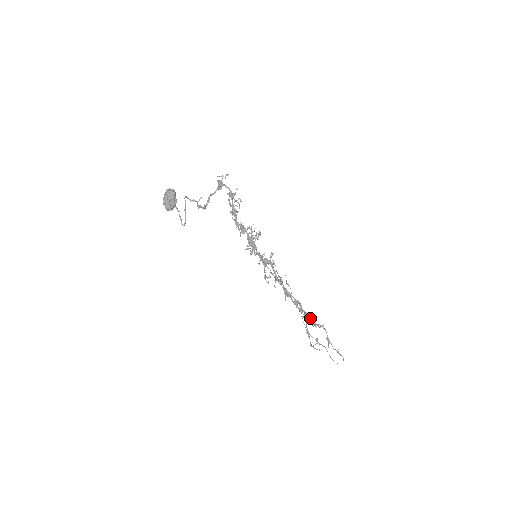
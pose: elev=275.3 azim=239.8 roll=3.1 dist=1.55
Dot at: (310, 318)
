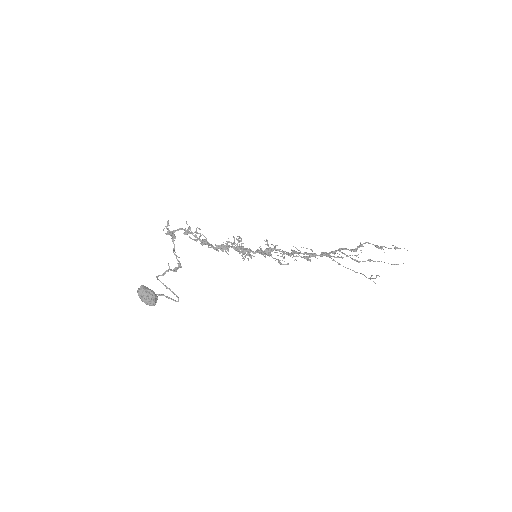
Dot at: (347, 249)
